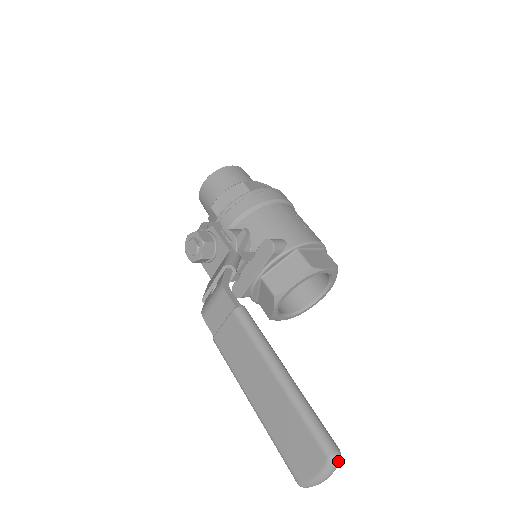
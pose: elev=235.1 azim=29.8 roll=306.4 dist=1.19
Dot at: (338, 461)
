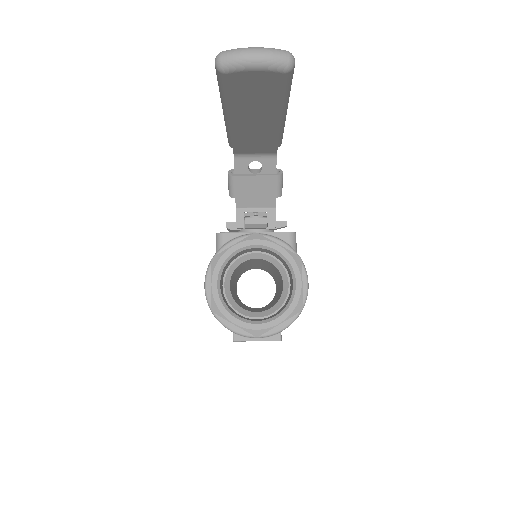
Dot at: (289, 56)
